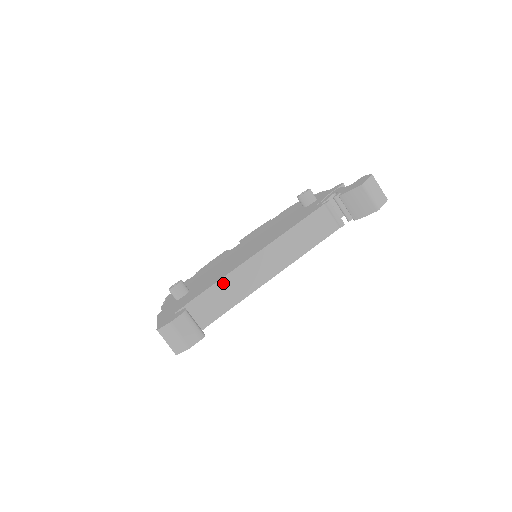
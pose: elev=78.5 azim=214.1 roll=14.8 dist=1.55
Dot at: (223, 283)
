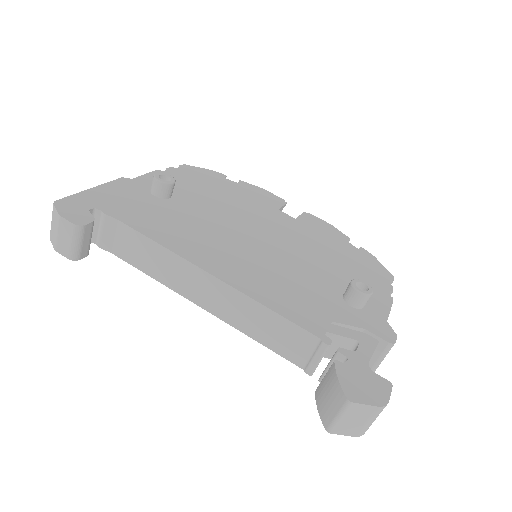
Dot at: (156, 248)
